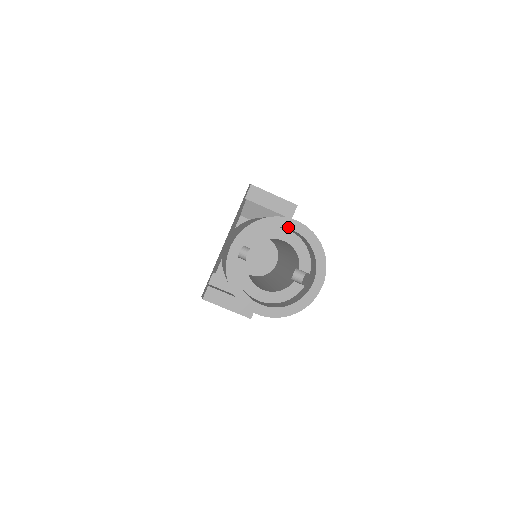
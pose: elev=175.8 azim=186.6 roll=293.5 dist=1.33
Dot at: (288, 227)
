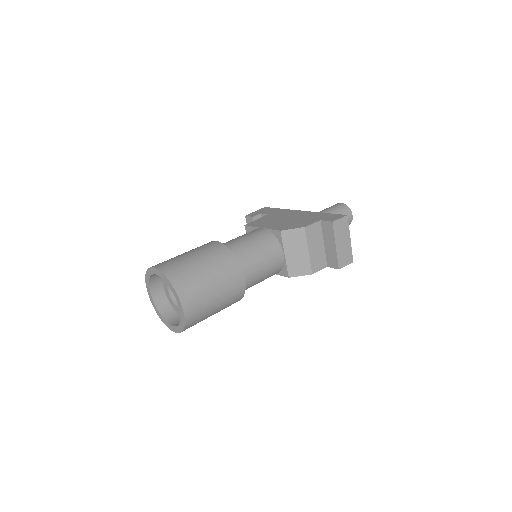
Dot at: (178, 304)
